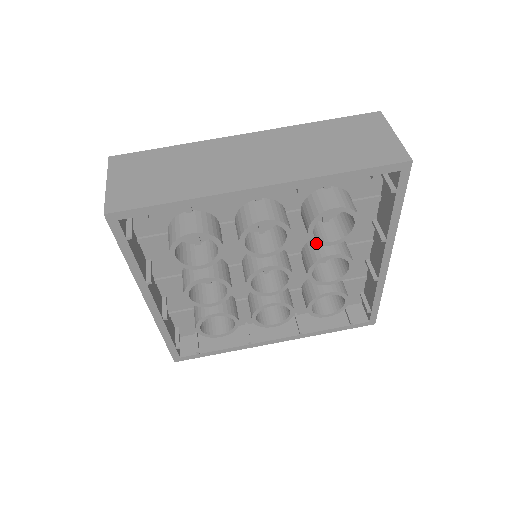
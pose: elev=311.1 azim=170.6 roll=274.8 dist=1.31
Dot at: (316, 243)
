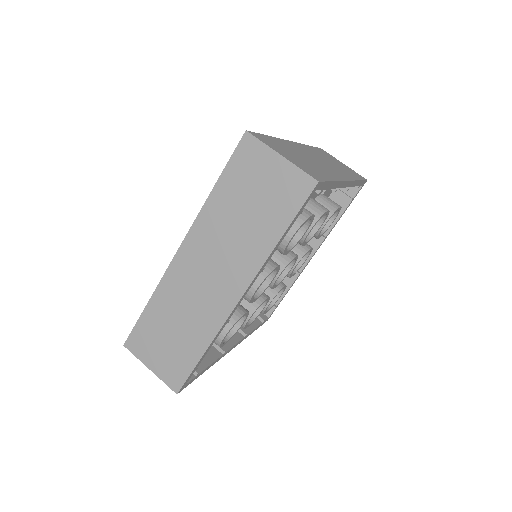
Dot at: occluded
